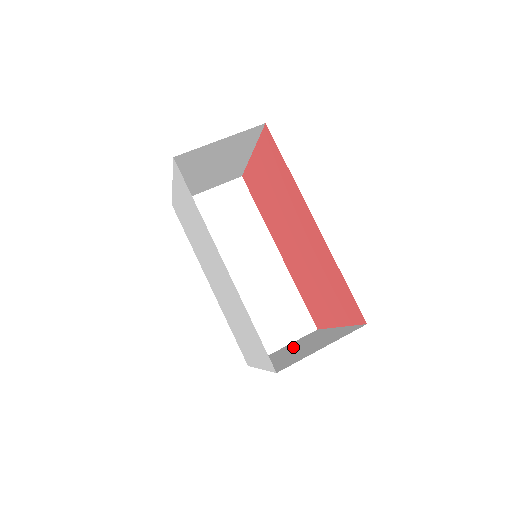
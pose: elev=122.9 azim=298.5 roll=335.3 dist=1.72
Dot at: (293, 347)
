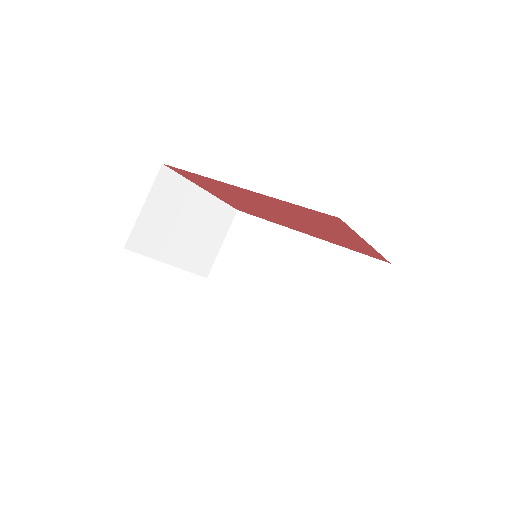
Dot at: occluded
